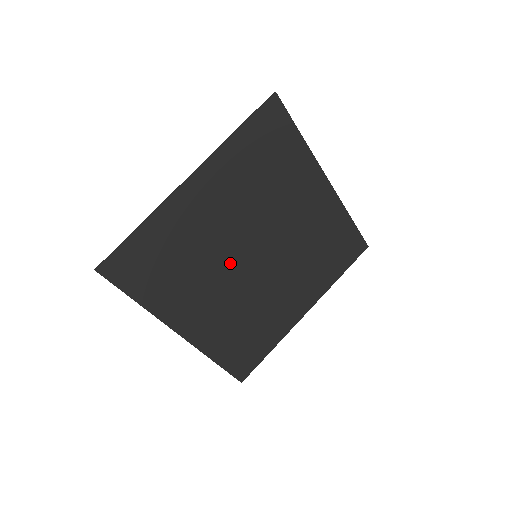
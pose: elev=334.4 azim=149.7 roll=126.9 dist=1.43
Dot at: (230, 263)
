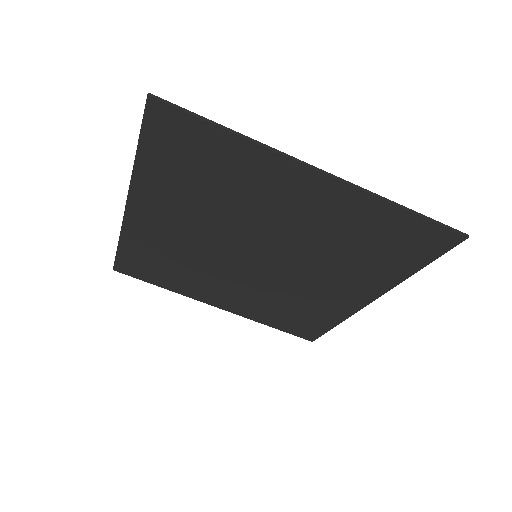
Dot at: (235, 235)
